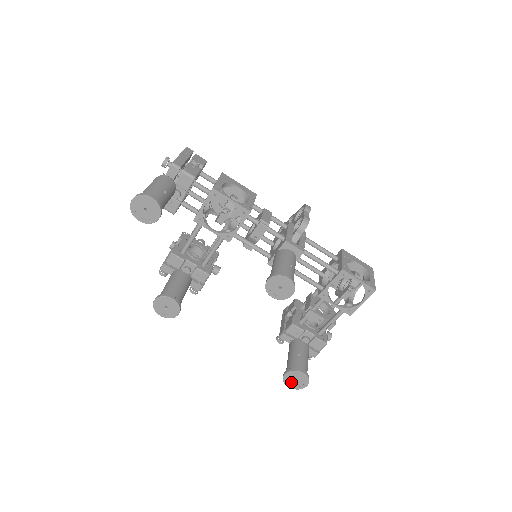
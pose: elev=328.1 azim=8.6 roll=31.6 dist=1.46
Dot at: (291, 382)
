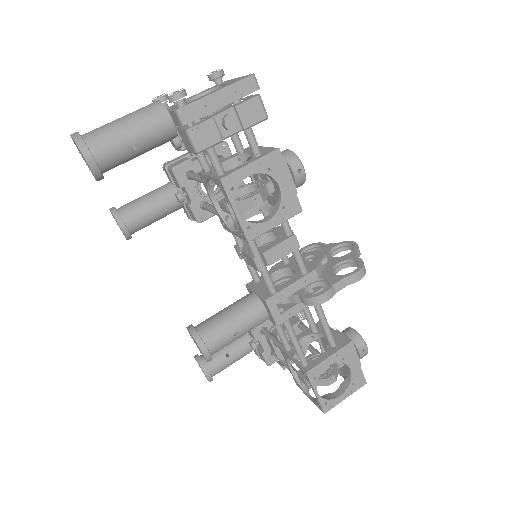
Dot at: occluded
